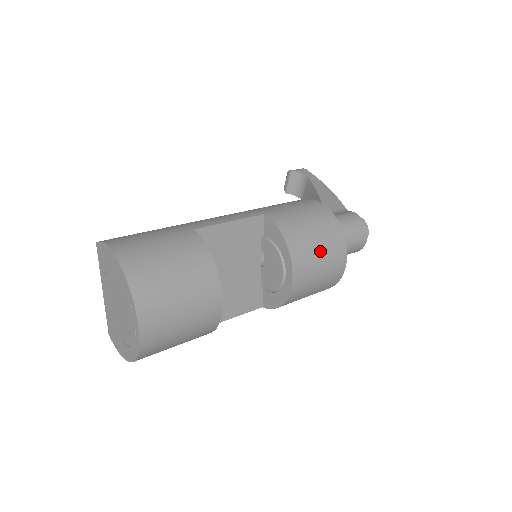
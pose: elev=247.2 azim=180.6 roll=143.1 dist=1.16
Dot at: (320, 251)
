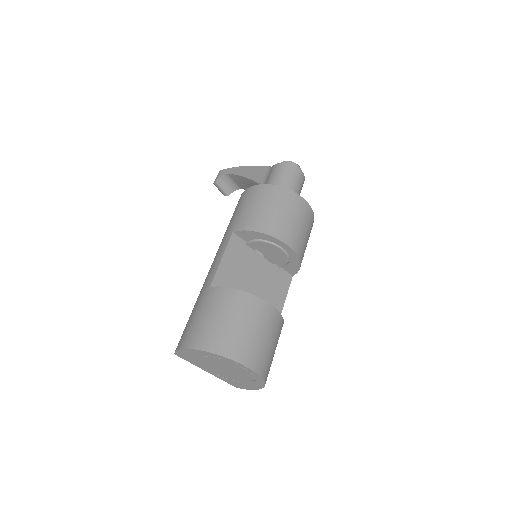
Dot at: (284, 213)
